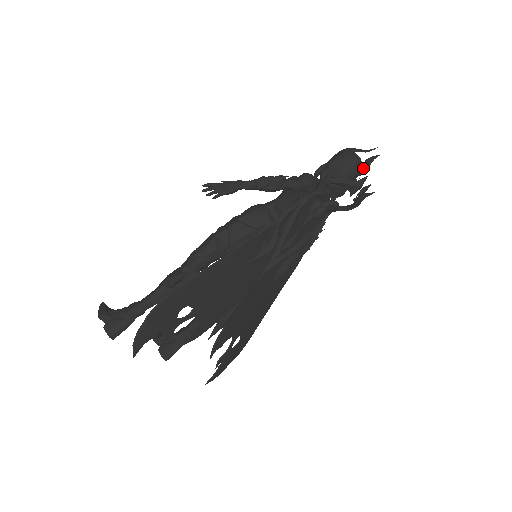
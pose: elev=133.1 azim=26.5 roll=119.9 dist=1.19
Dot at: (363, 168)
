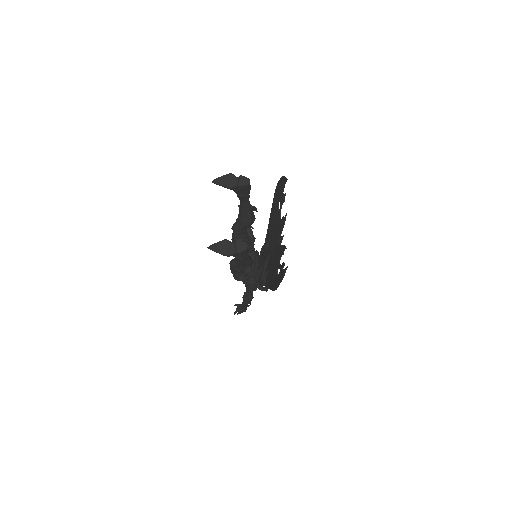
Dot at: (254, 289)
